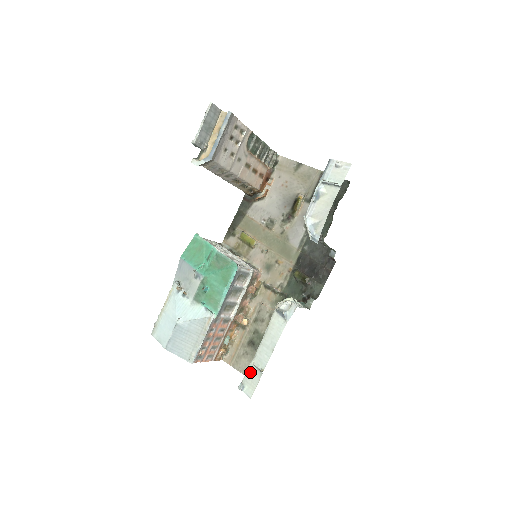
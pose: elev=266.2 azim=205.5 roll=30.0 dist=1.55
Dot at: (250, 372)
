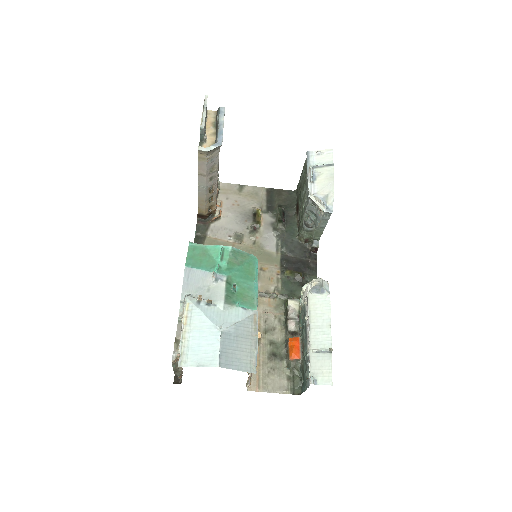
Dot at: (315, 361)
